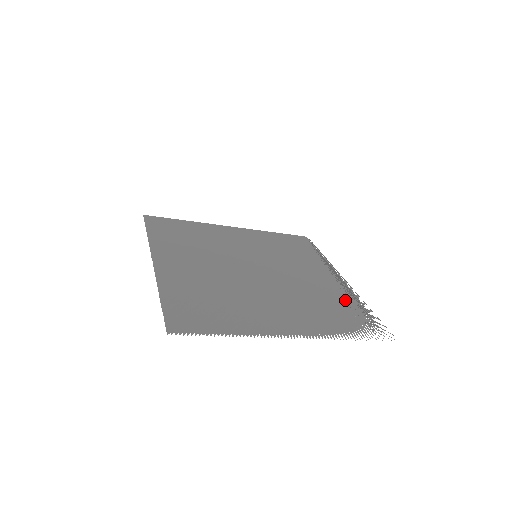
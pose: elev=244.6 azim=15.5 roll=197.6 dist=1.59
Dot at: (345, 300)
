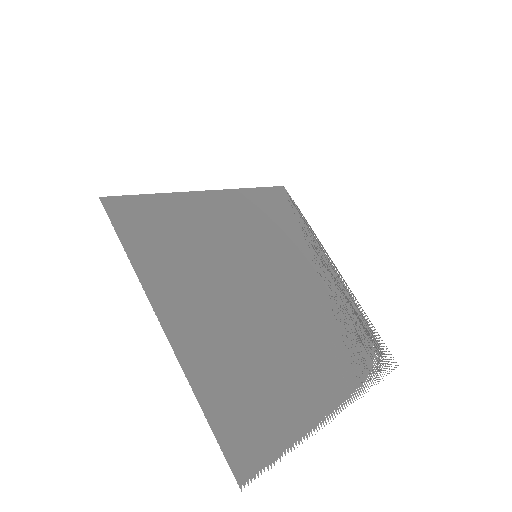
Dot at: (349, 313)
